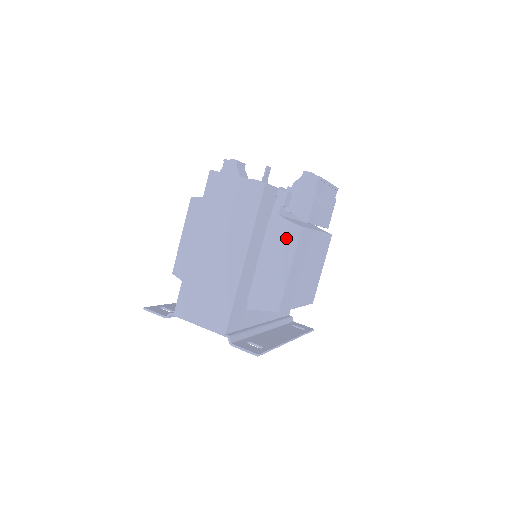
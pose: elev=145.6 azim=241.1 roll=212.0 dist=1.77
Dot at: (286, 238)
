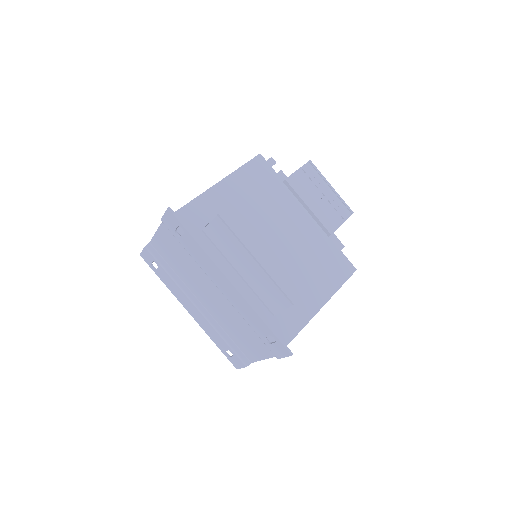
Dot at: occluded
